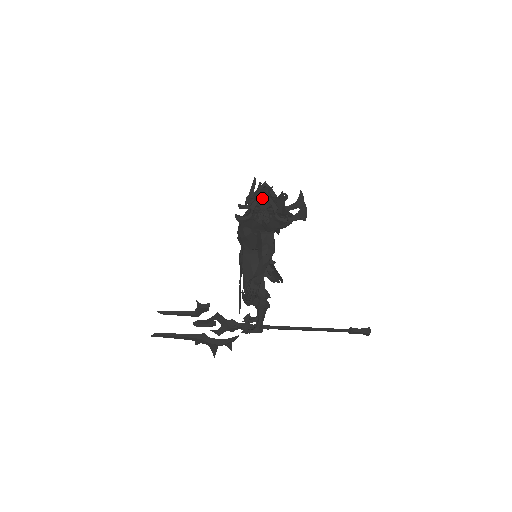
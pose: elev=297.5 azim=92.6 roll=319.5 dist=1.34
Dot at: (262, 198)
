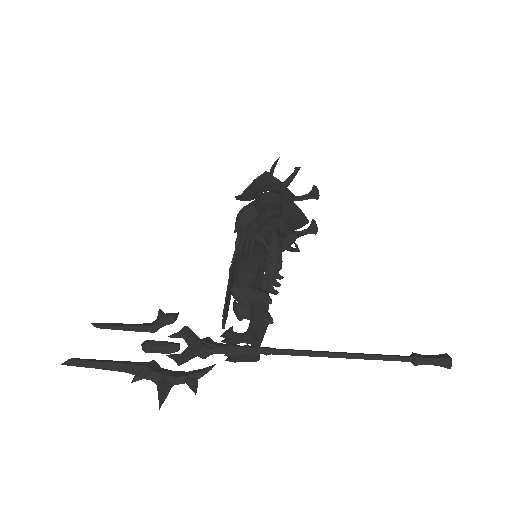
Dot at: occluded
